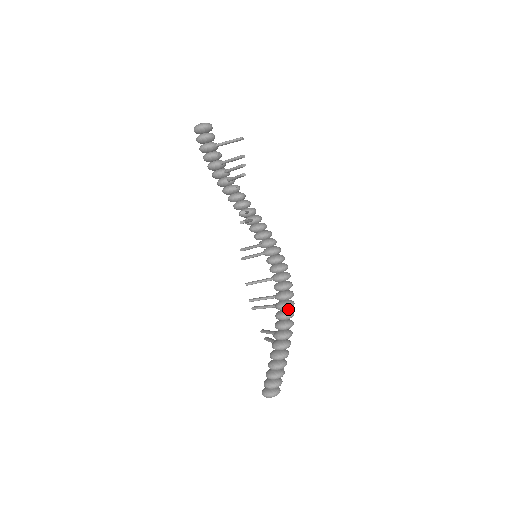
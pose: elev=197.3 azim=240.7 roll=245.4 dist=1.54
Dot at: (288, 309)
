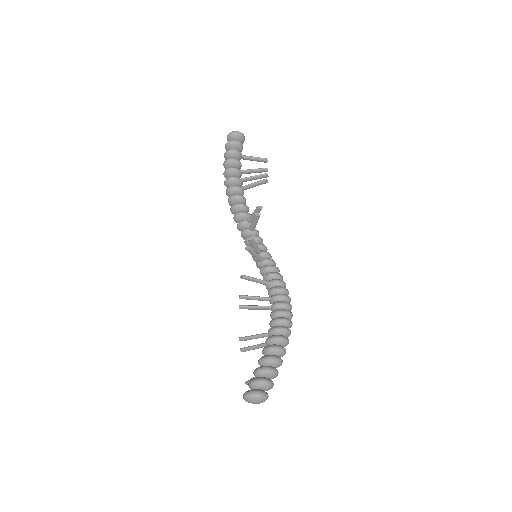
Dot at: occluded
